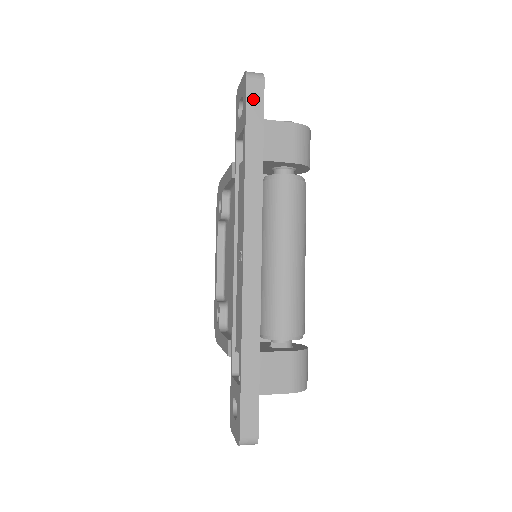
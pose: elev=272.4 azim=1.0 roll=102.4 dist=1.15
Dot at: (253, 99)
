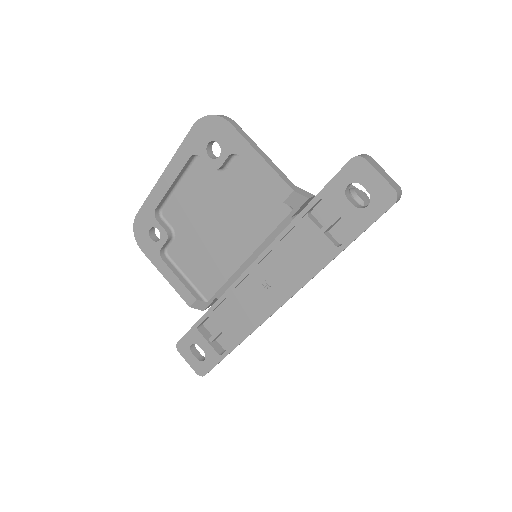
Dot at: occluded
